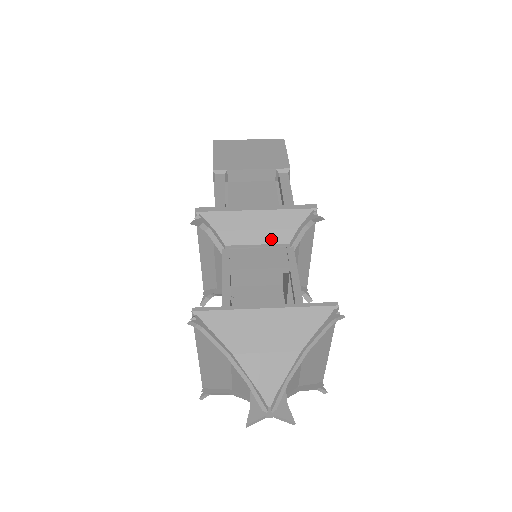
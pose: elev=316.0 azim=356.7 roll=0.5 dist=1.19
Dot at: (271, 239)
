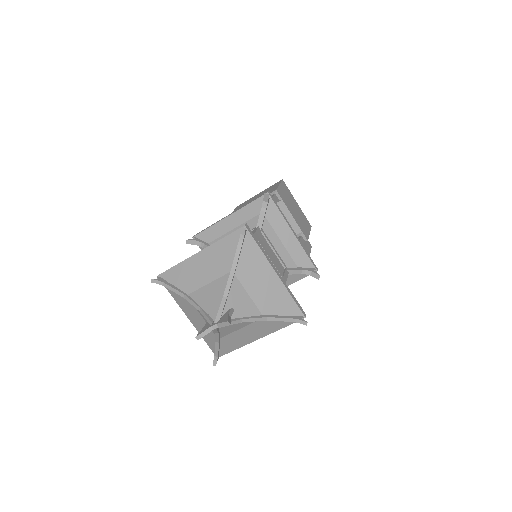
Dot at: occluded
